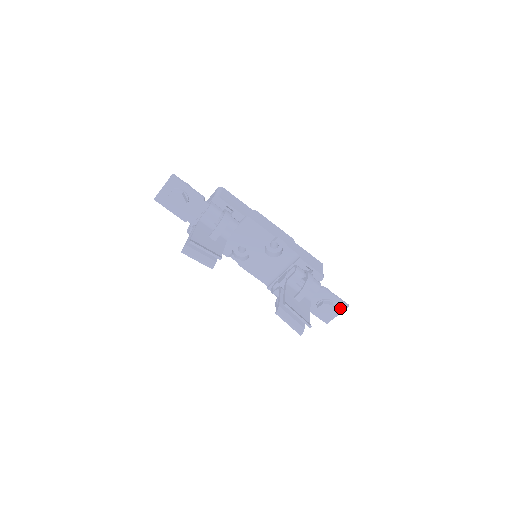
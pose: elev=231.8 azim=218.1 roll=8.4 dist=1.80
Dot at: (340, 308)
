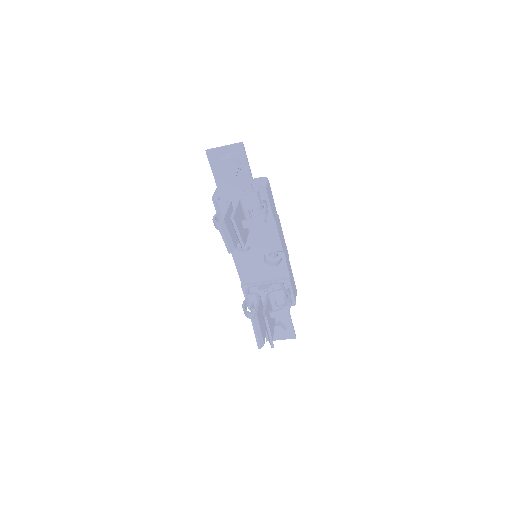
Dot at: (288, 335)
